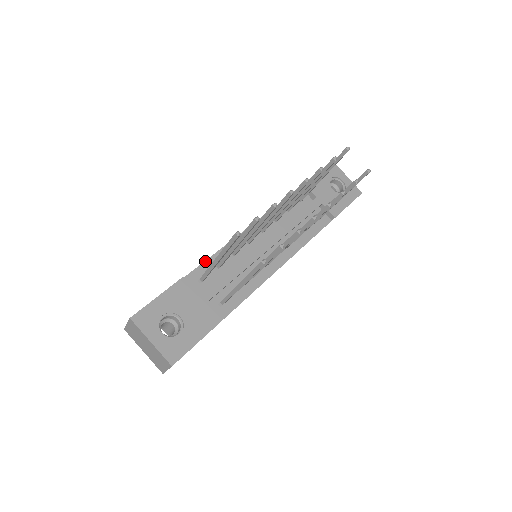
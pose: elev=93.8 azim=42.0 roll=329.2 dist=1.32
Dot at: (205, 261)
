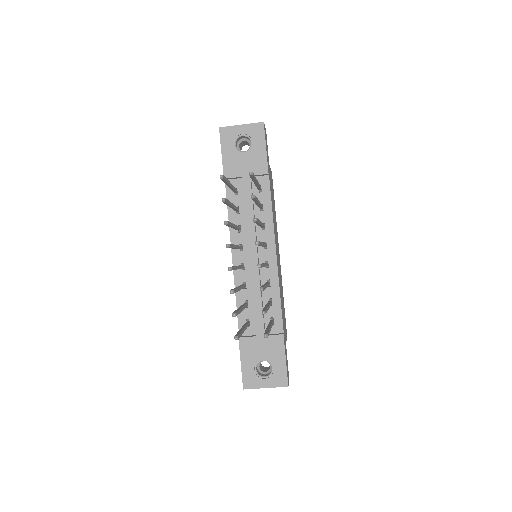
Dot at: occluded
